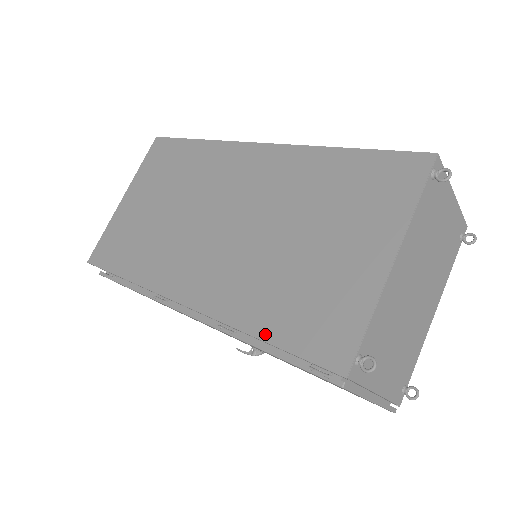
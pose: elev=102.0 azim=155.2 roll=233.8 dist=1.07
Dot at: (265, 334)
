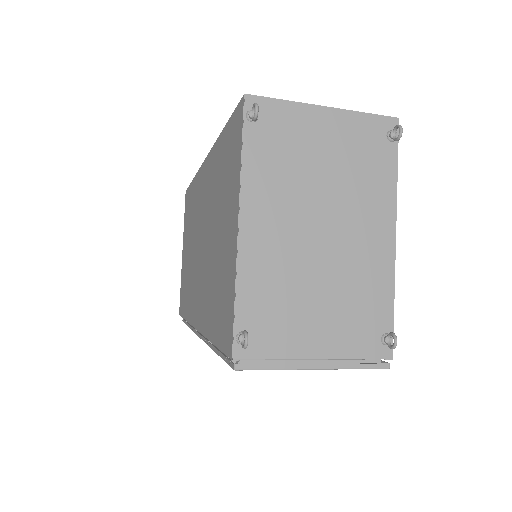
Dot at: (212, 337)
